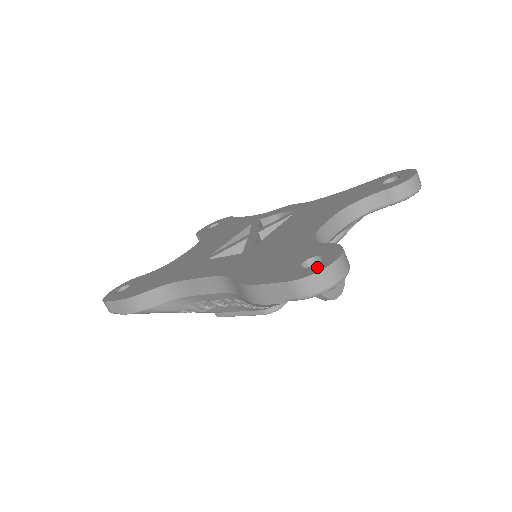
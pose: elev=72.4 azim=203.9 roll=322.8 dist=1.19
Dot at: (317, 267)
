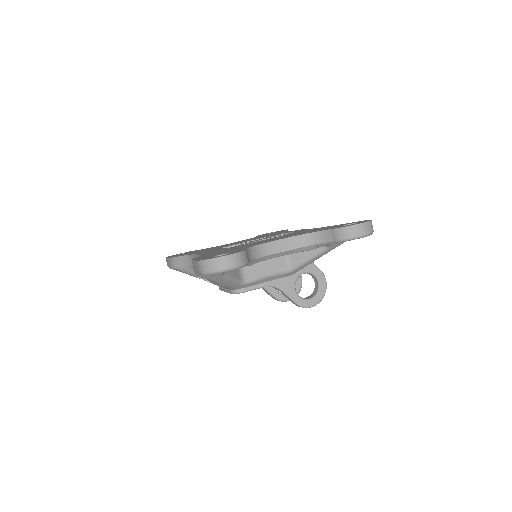
Dot at: (214, 257)
